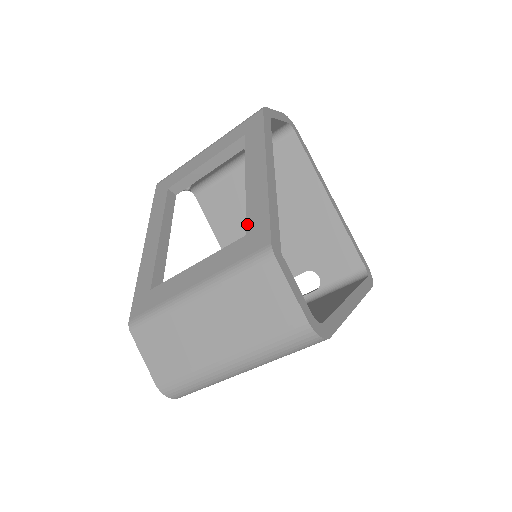
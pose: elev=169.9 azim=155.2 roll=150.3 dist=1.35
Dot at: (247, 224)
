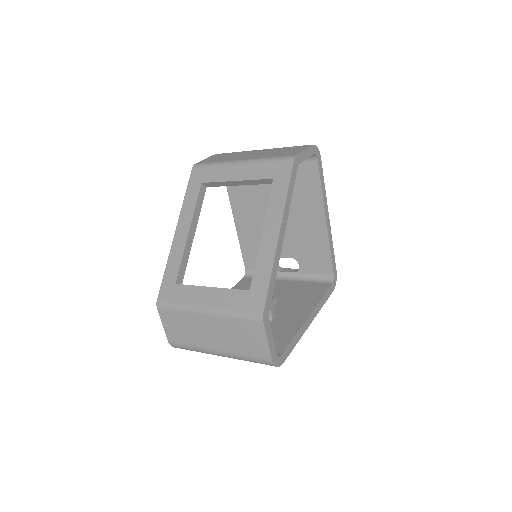
Dot at: (253, 281)
